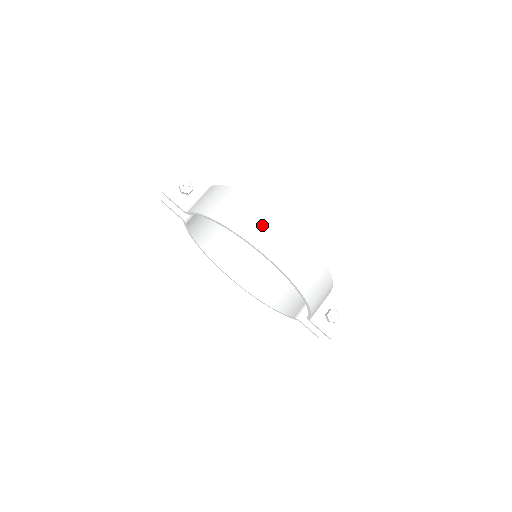
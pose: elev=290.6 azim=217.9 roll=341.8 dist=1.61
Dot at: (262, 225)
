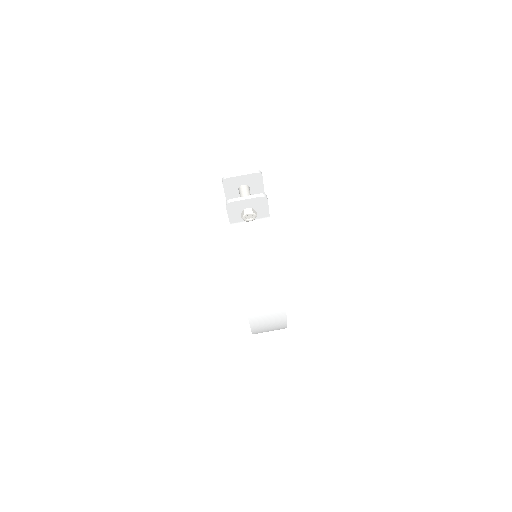
Dot at: (268, 313)
